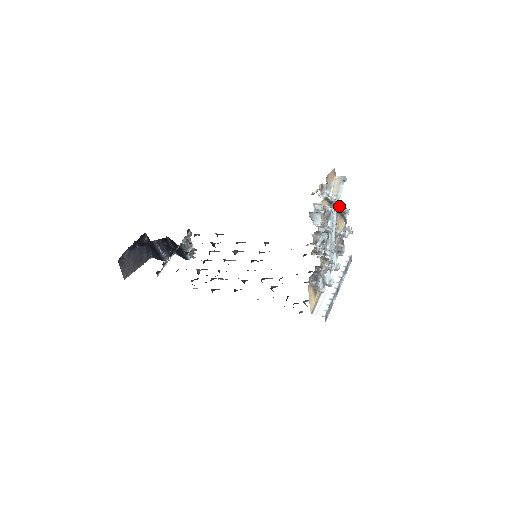
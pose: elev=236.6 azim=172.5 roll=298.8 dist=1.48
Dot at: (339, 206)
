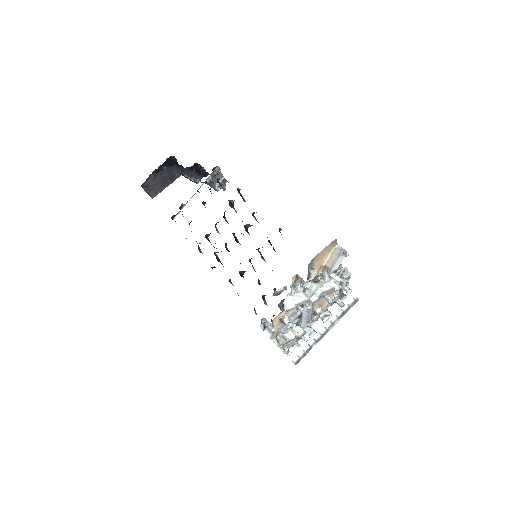
Dot at: (320, 295)
